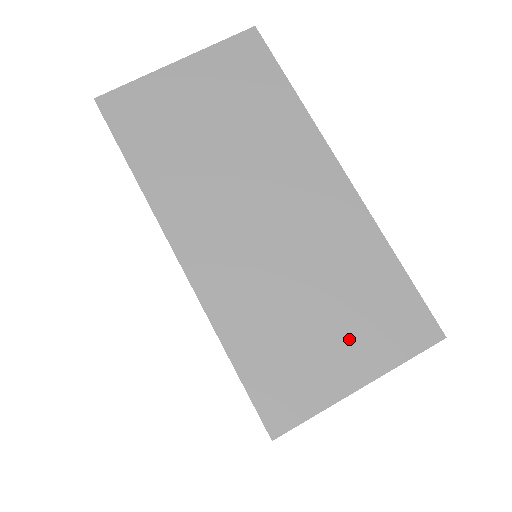
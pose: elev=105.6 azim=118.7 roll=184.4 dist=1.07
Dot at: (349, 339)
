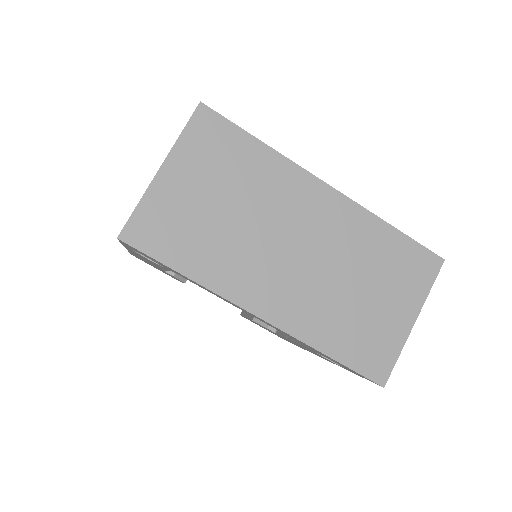
Dot at: (393, 298)
